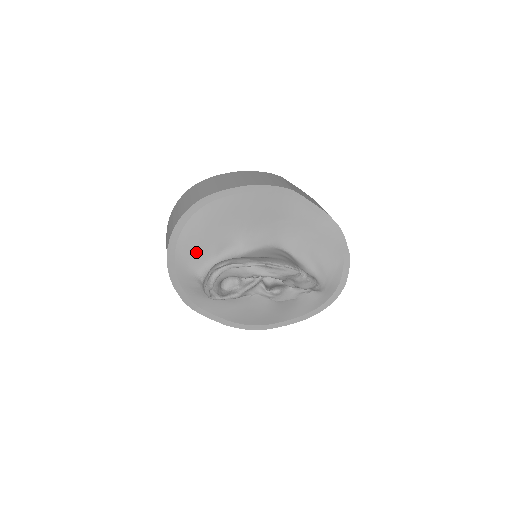
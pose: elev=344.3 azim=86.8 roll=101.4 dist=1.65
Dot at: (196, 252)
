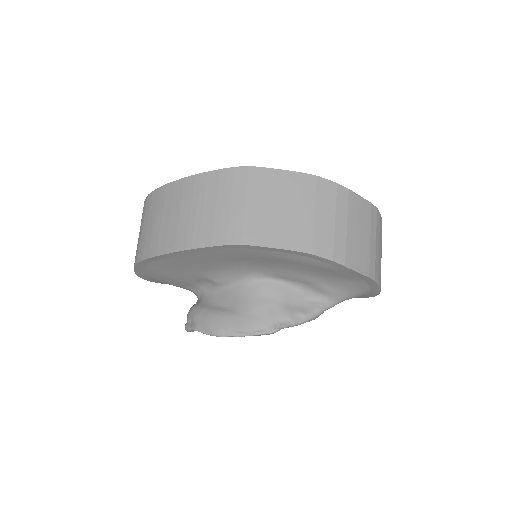
Dot at: (175, 284)
